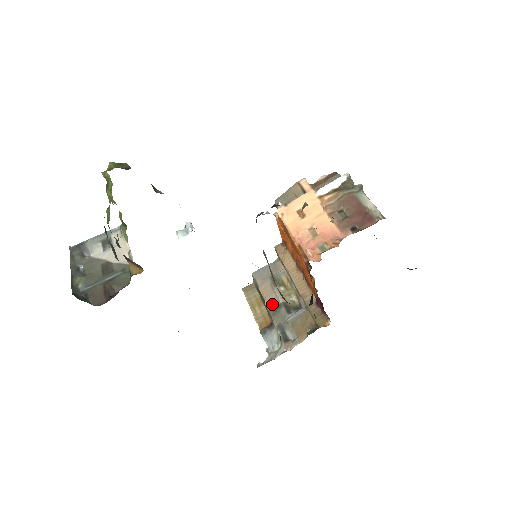
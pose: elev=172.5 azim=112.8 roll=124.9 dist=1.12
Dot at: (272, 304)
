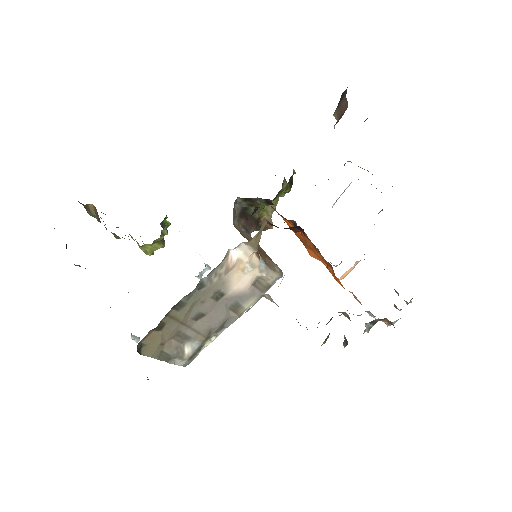
Dot at: occluded
